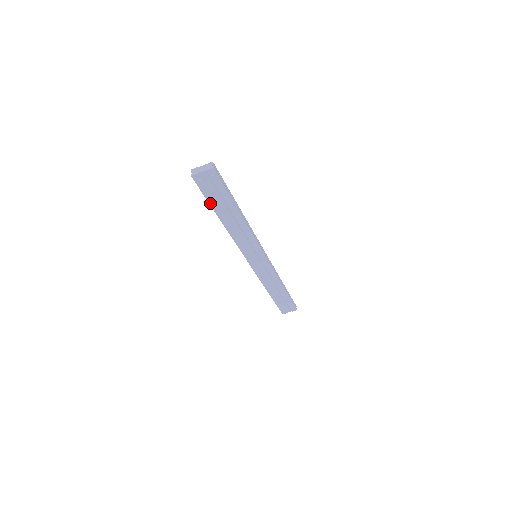
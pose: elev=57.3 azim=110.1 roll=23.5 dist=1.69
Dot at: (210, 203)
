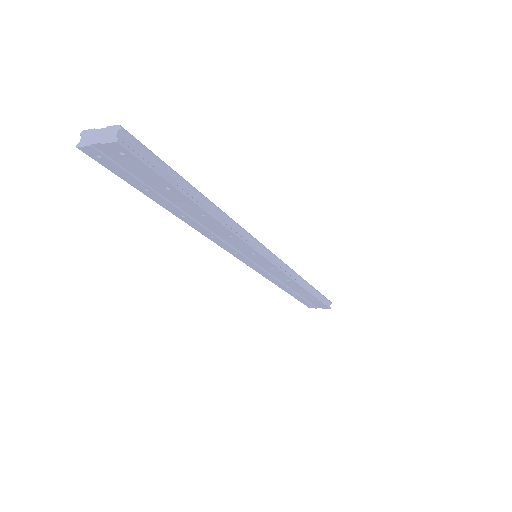
Dot at: (141, 190)
